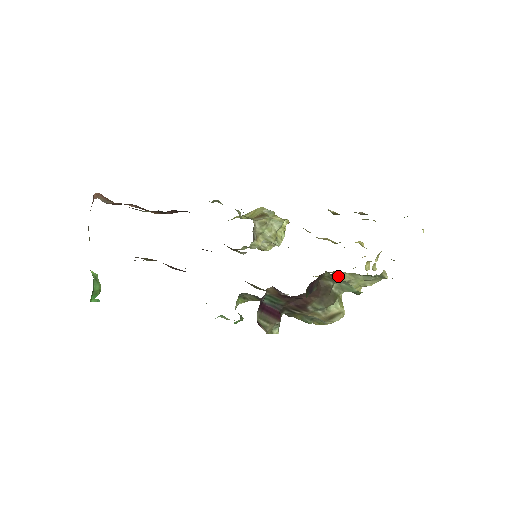
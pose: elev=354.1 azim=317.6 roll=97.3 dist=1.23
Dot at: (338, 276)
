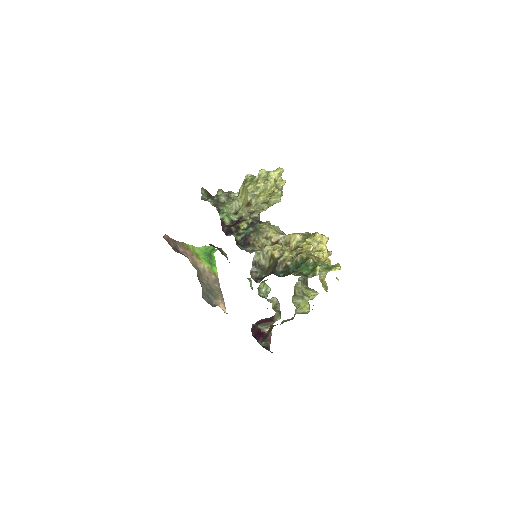
Dot at: (294, 294)
